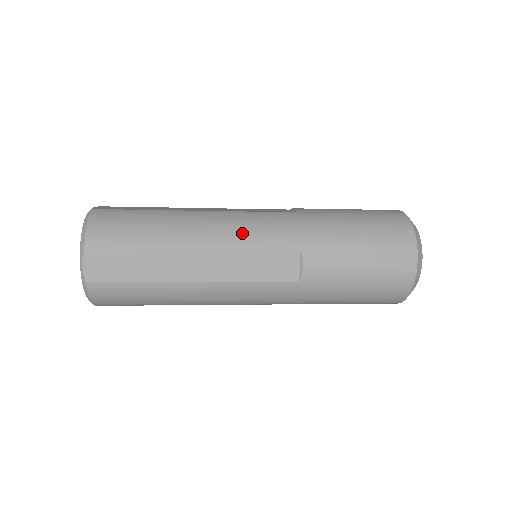
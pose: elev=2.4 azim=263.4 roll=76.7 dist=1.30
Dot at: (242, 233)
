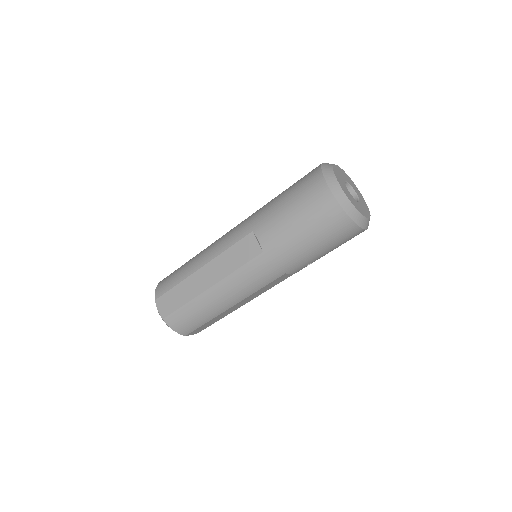
Dot at: (221, 244)
